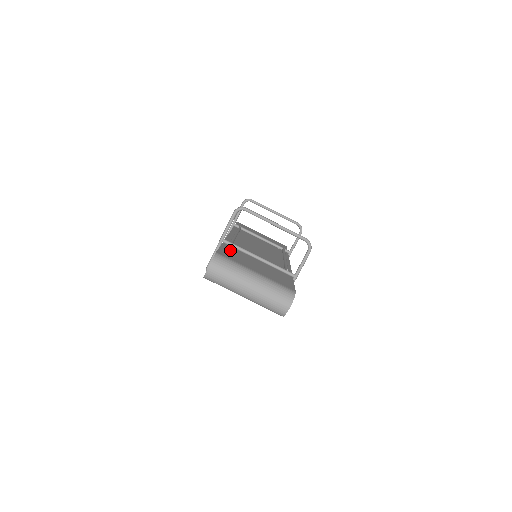
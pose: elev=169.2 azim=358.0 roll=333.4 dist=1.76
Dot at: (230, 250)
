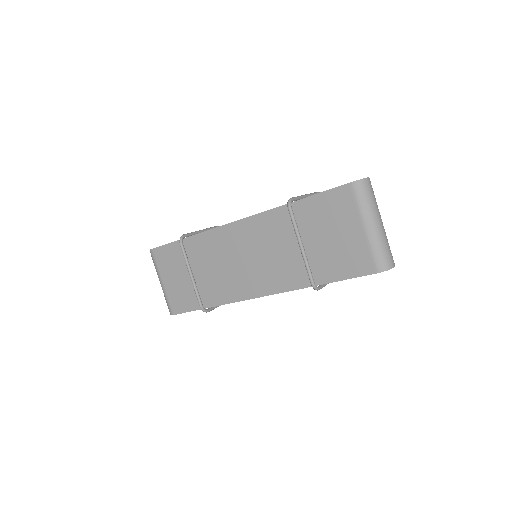
Dot at: occluded
